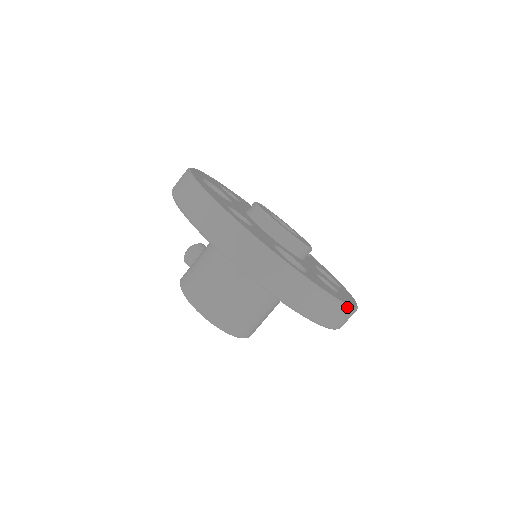
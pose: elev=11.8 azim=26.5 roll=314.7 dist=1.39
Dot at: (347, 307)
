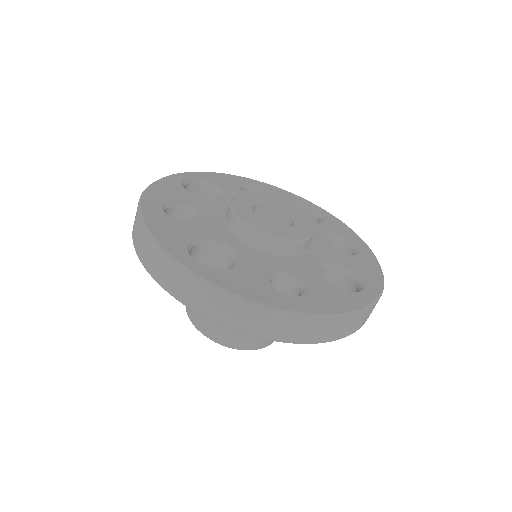
Dot at: (276, 312)
